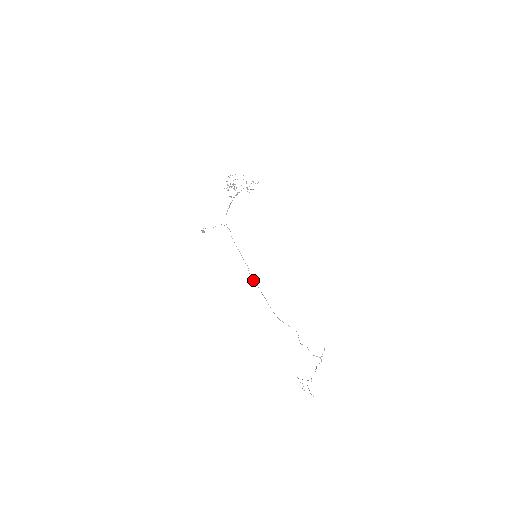
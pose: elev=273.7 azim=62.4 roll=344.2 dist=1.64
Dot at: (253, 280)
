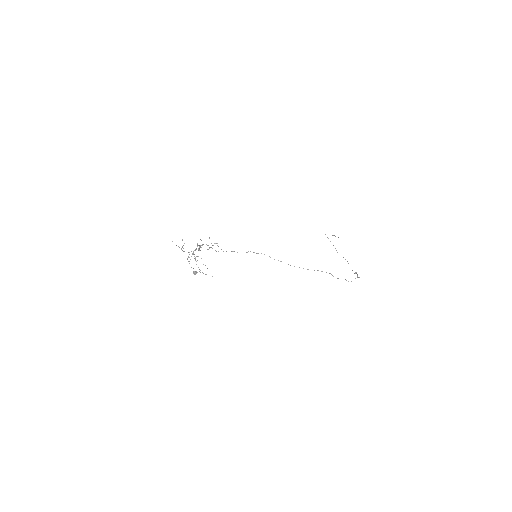
Dot at: occluded
